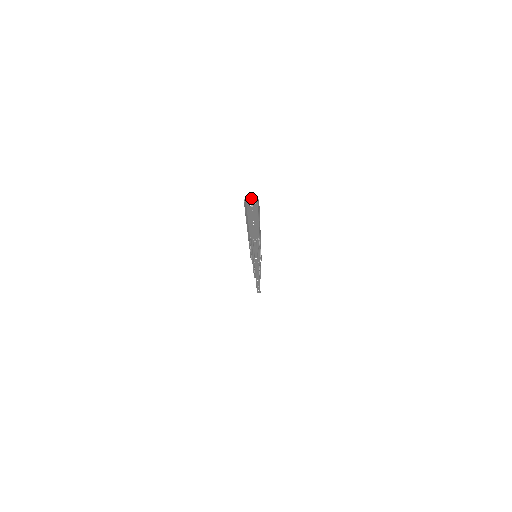
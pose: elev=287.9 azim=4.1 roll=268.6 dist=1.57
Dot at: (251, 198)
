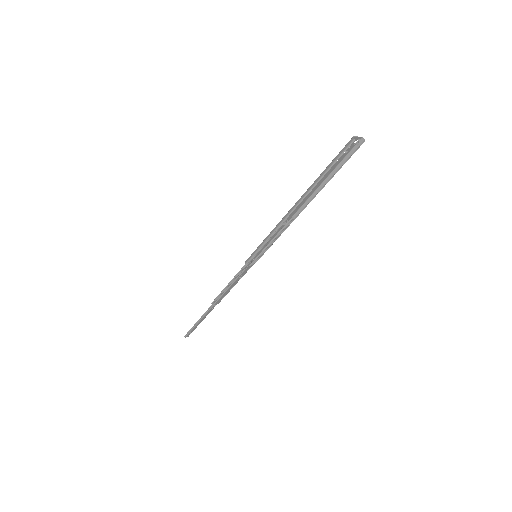
Dot at: (357, 137)
